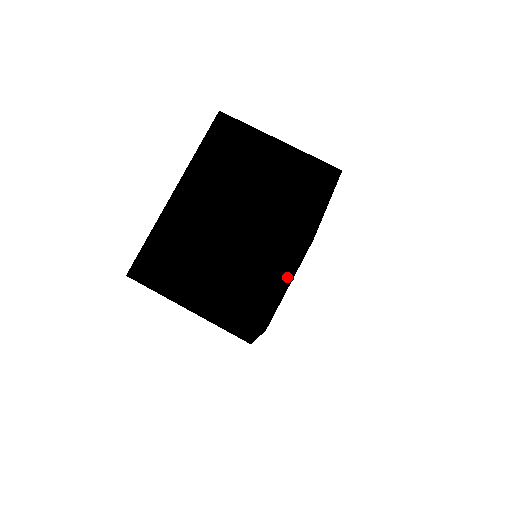
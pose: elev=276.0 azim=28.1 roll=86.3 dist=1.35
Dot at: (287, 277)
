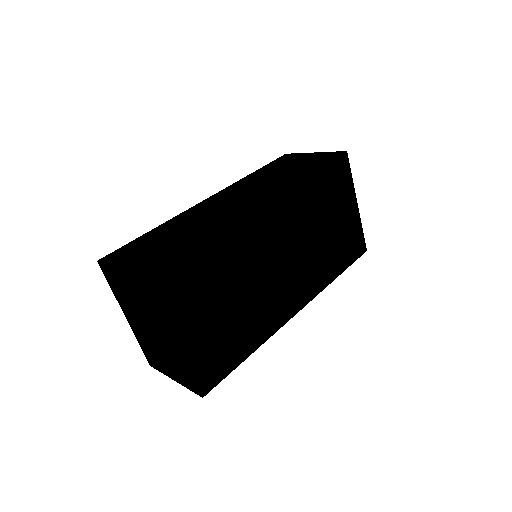
Dot at: (209, 333)
